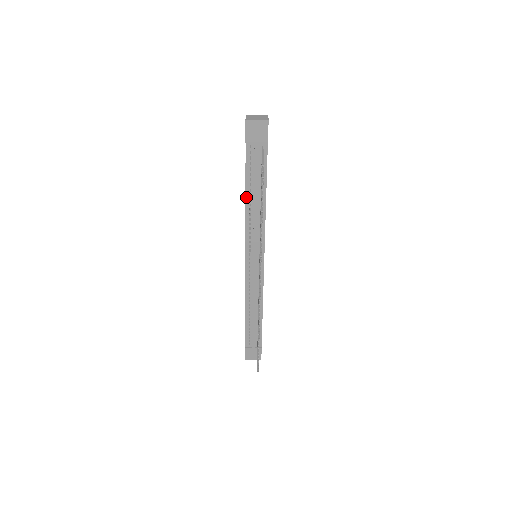
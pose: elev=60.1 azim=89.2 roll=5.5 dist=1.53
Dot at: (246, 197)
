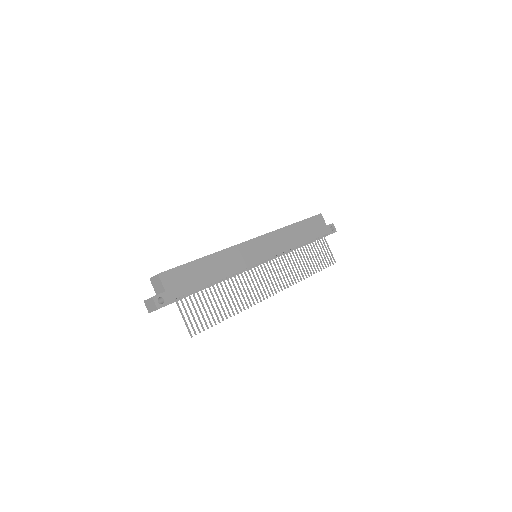
Dot at: occluded
